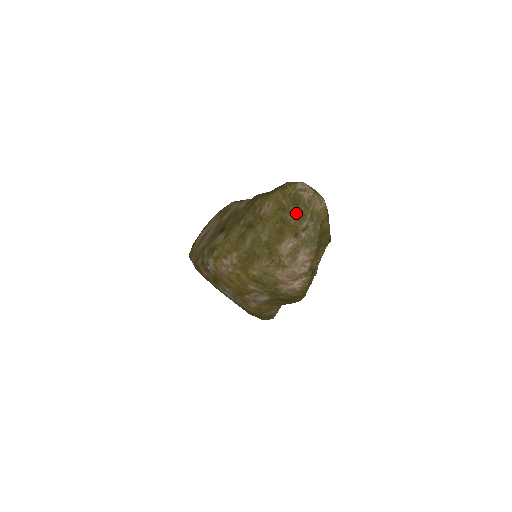
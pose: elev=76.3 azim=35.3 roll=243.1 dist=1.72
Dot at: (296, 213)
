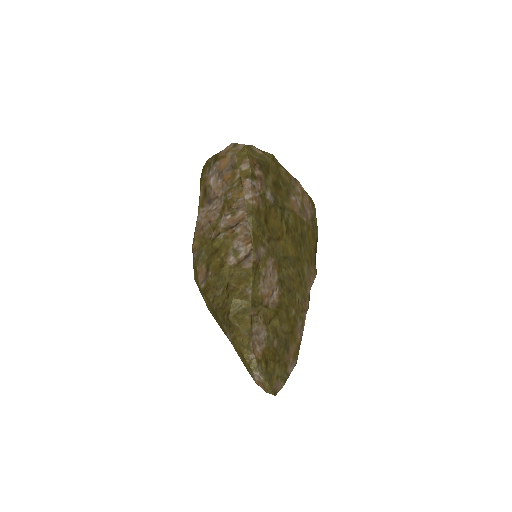
Dot at: occluded
